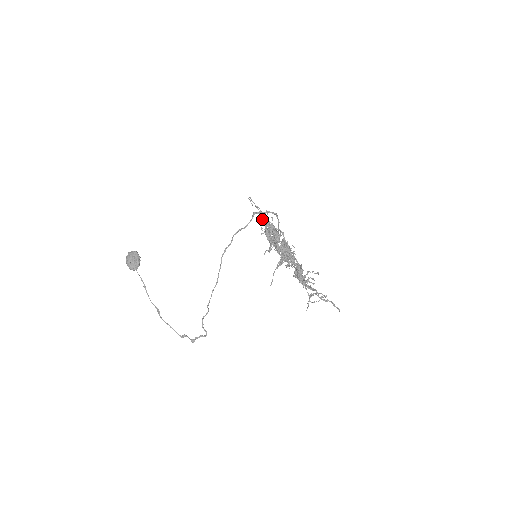
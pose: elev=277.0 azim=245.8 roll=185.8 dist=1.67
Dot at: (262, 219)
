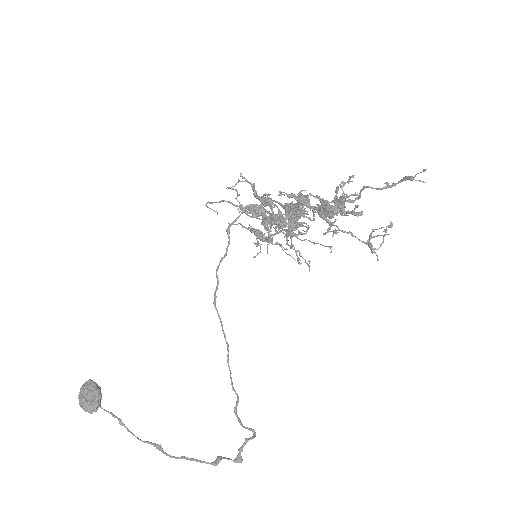
Dot at: occluded
